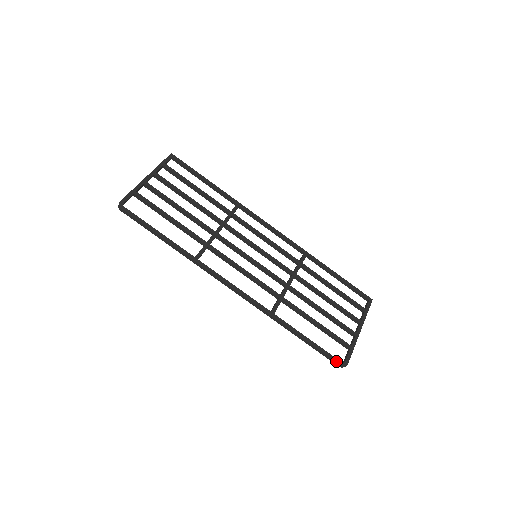
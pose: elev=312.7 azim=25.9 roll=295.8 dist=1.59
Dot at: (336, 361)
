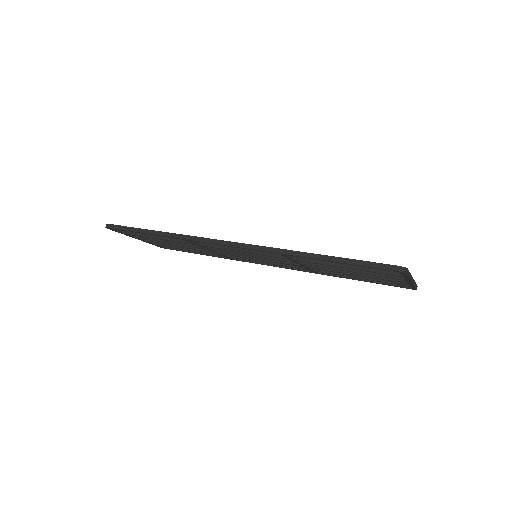
Dot at: (387, 264)
